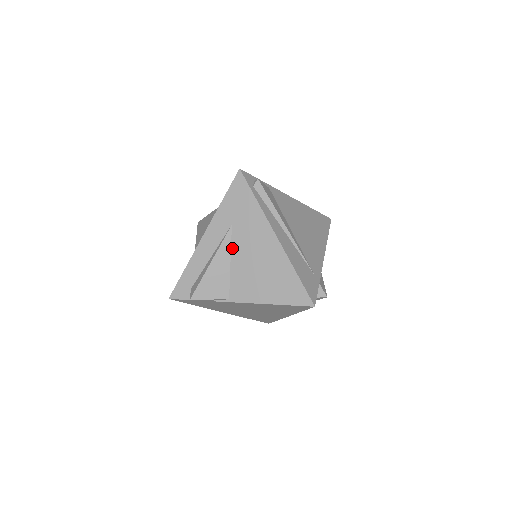
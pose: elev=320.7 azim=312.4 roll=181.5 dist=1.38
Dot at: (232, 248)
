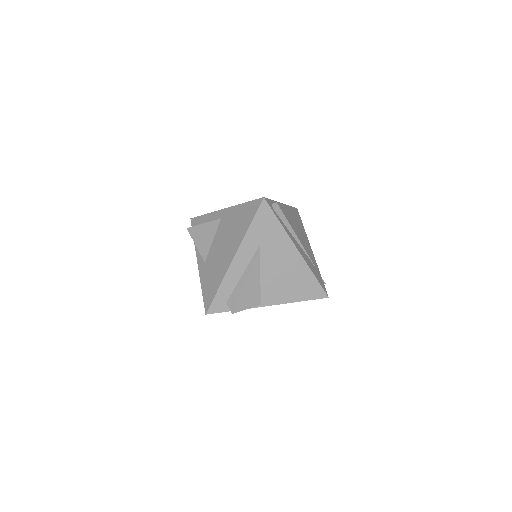
Dot at: (261, 264)
